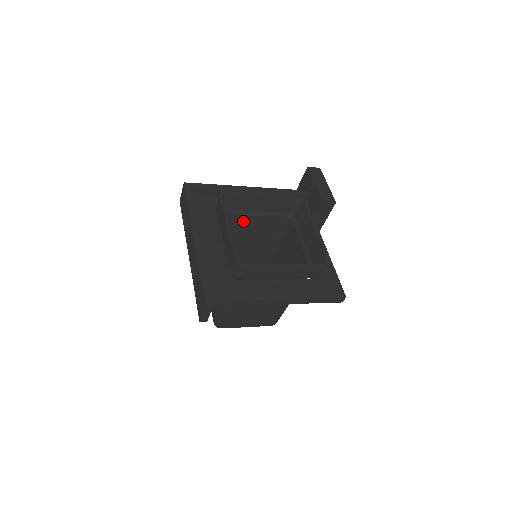
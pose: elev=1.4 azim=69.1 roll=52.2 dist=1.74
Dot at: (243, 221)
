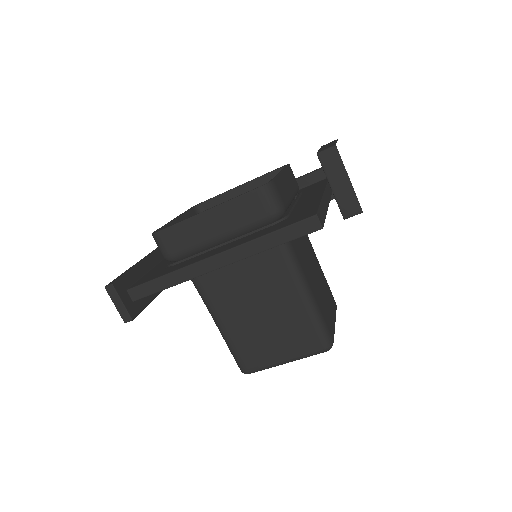
Dot at: occluded
